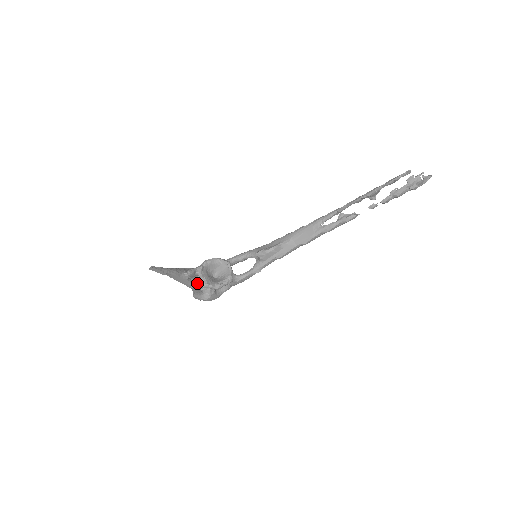
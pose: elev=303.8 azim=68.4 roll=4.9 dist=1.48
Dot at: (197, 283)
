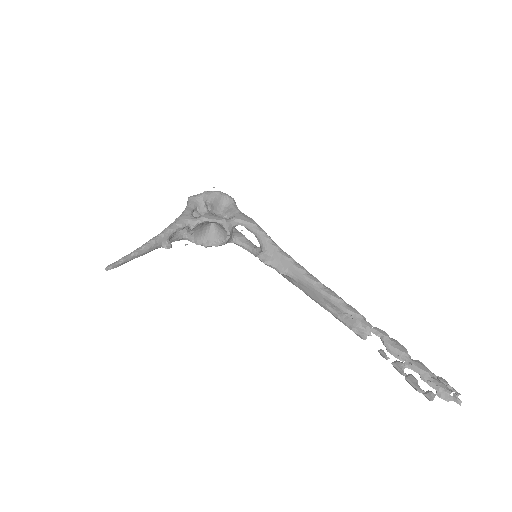
Dot at: (183, 235)
